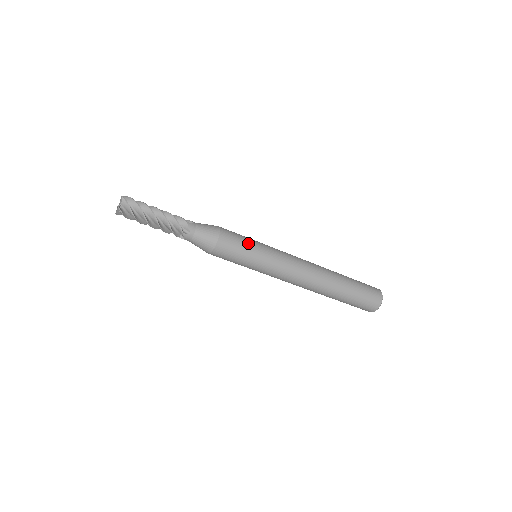
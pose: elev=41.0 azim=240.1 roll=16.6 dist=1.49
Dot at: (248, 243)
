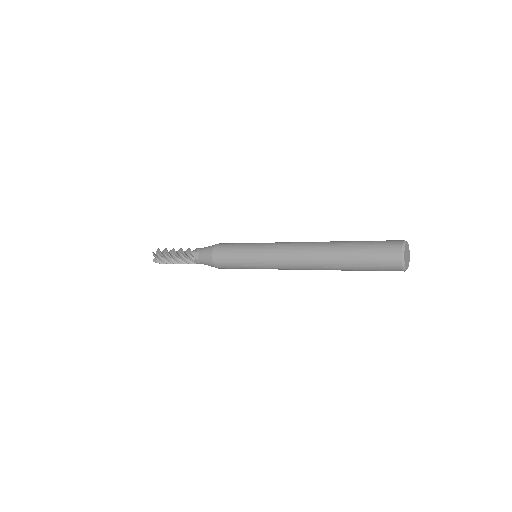
Dot at: (239, 267)
